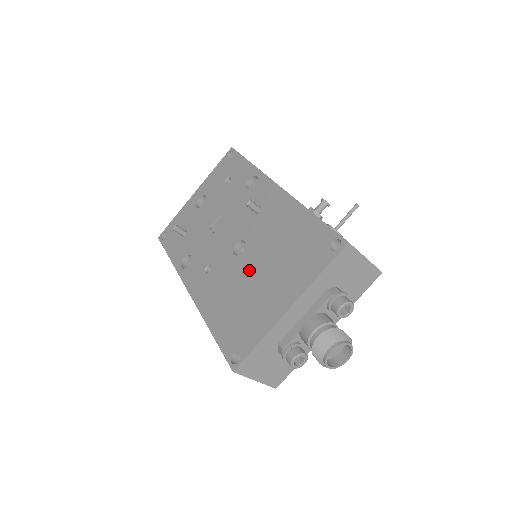
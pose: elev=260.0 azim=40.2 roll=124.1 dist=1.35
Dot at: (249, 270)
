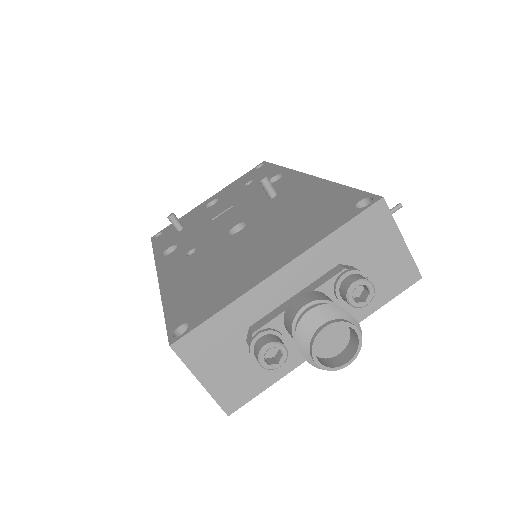
Dot at: (240, 244)
